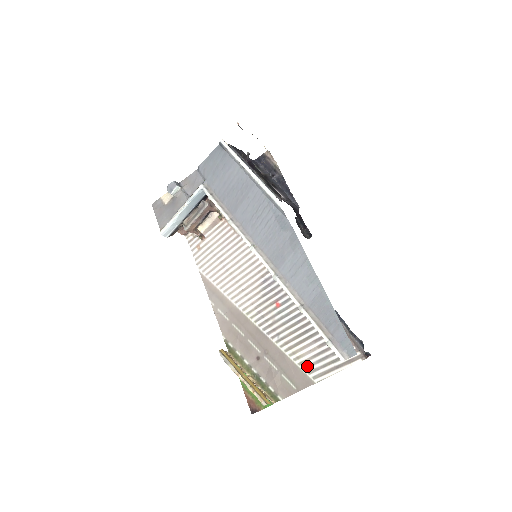
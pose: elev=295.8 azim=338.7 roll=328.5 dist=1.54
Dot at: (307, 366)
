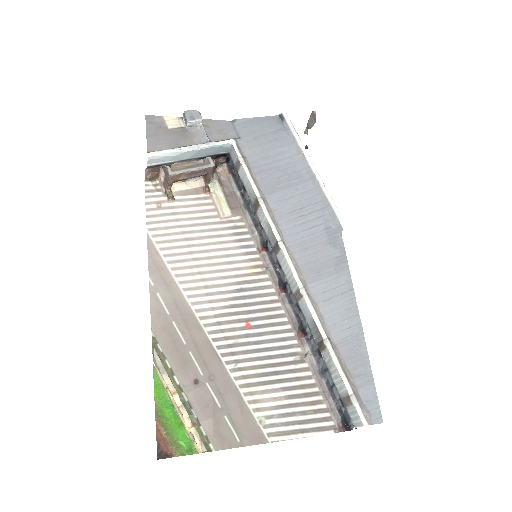
Dot at: (264, 416)
